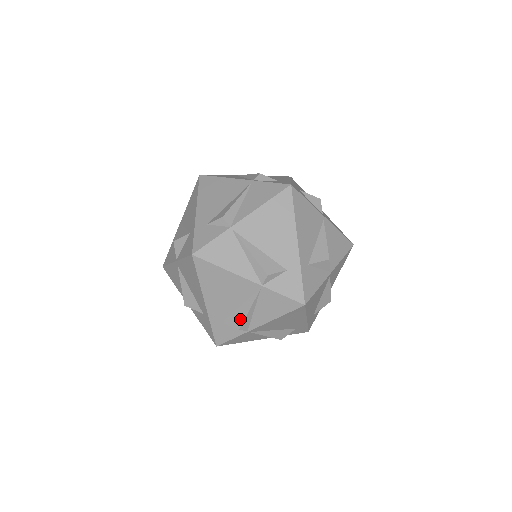
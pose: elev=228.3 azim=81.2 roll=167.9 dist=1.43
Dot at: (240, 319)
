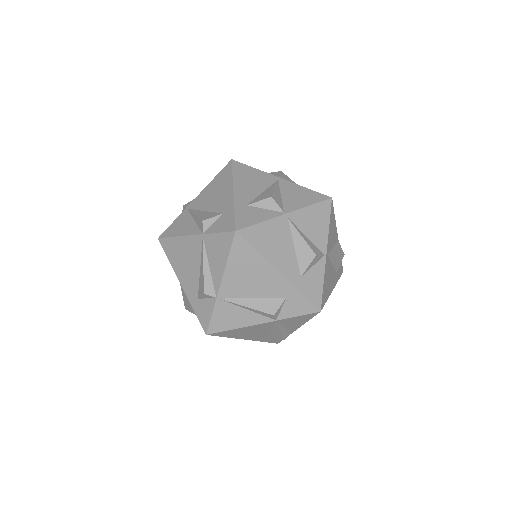
Dot at: (202, 282)
